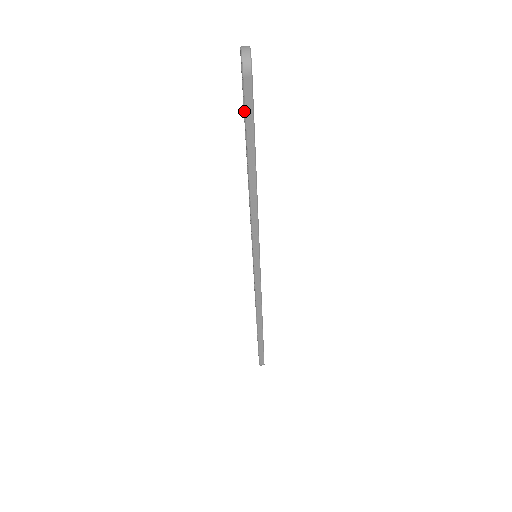
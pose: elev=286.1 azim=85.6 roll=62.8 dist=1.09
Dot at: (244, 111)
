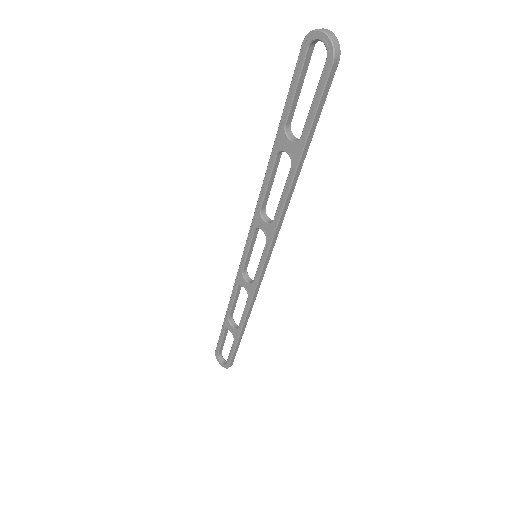
Dot at: (318, 102)
